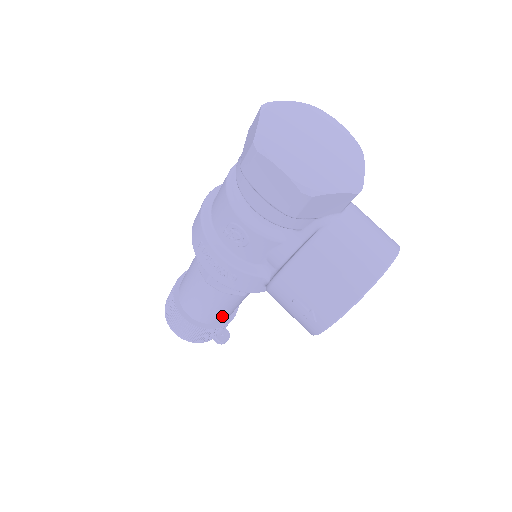
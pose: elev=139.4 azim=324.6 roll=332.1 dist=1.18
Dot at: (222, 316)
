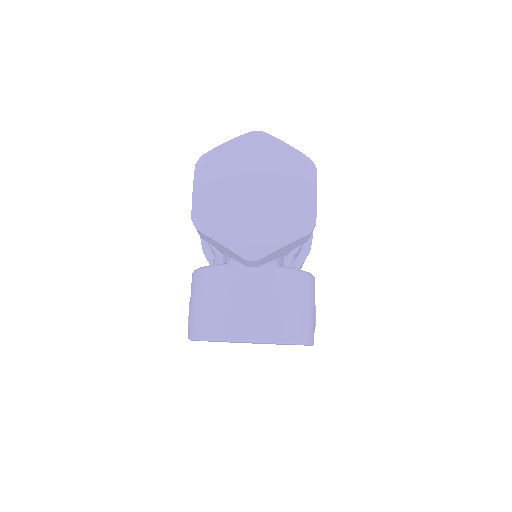
Dot at: occluded
